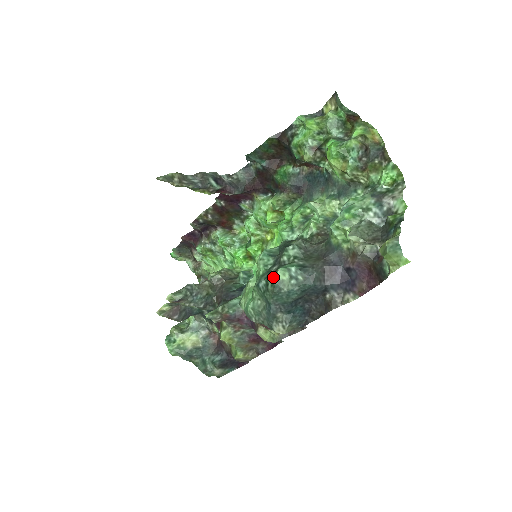
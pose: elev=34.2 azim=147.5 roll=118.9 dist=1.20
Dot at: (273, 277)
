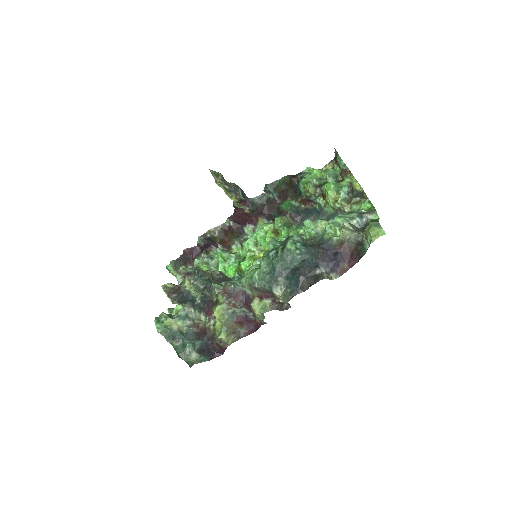
Dot at: (283, 247)
